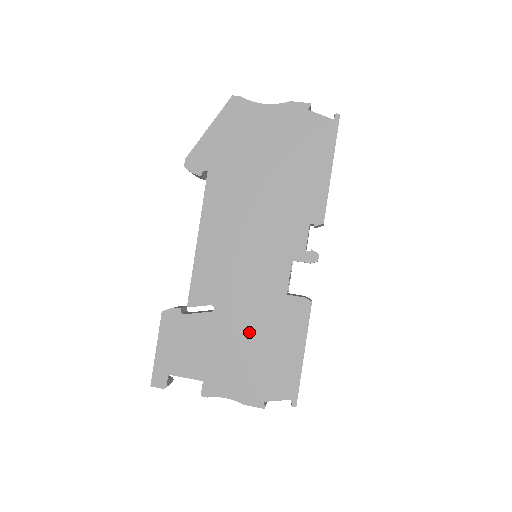
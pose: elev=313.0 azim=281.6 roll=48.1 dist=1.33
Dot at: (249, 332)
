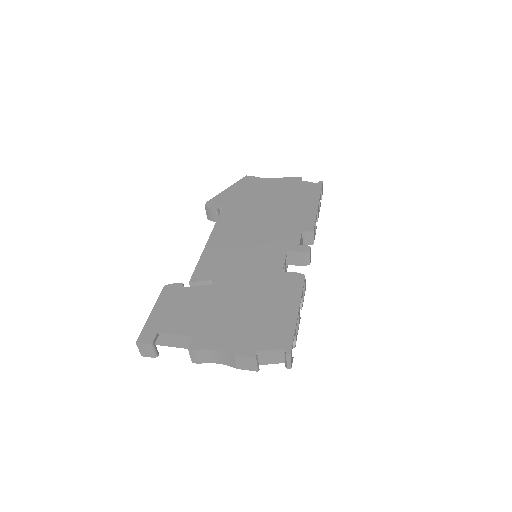
Dot at: (245, 297)
